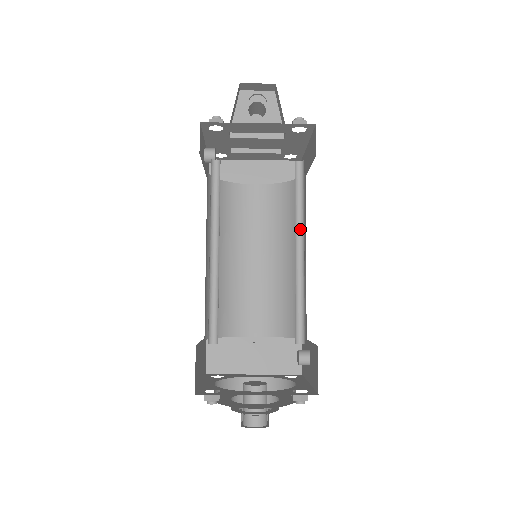
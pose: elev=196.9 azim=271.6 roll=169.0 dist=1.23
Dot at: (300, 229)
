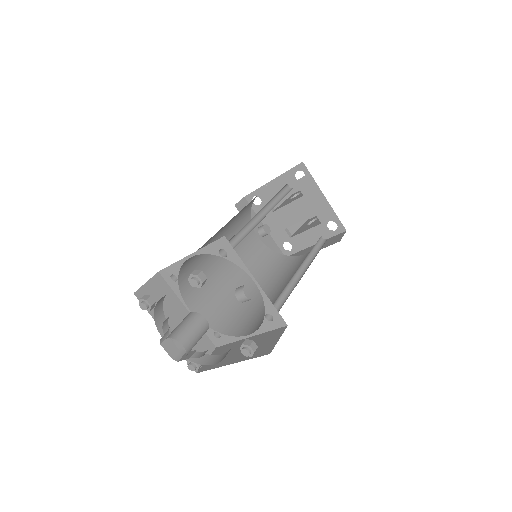
Dot at: occluded
